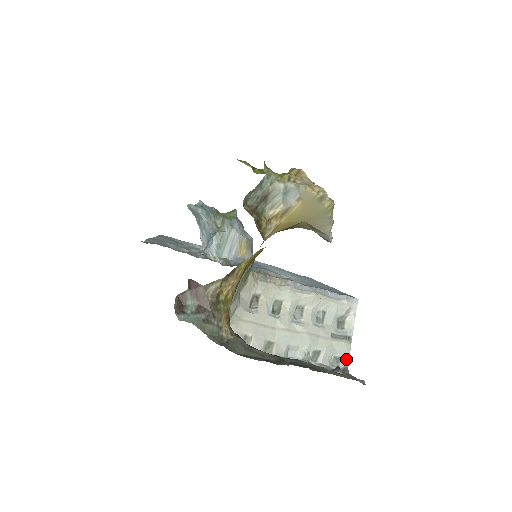
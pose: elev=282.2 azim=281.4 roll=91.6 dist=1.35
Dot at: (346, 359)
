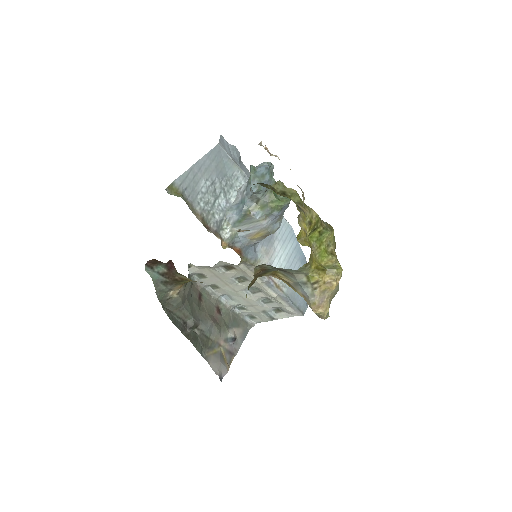
Dot at: (260, 321)
